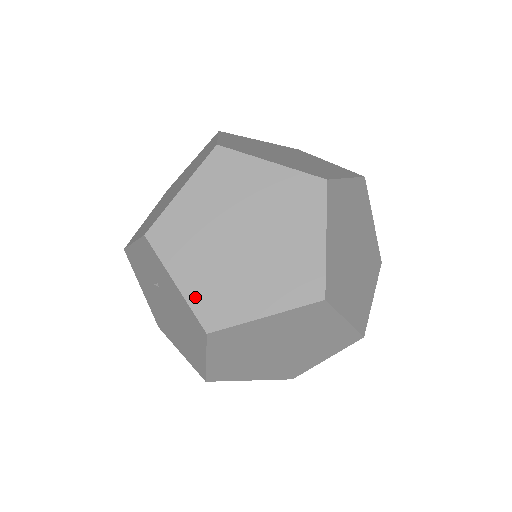
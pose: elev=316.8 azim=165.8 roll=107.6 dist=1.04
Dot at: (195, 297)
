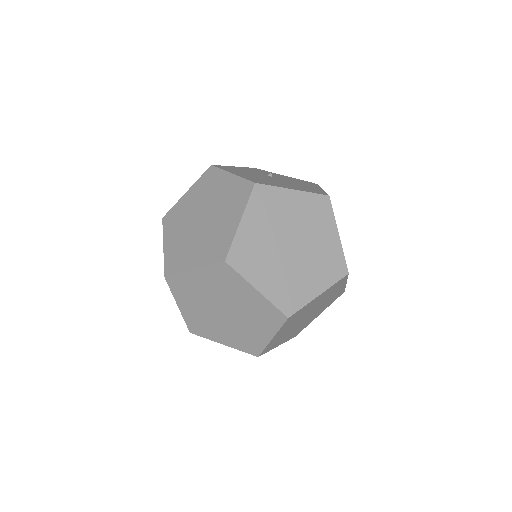
Dot at: (188, 317)
